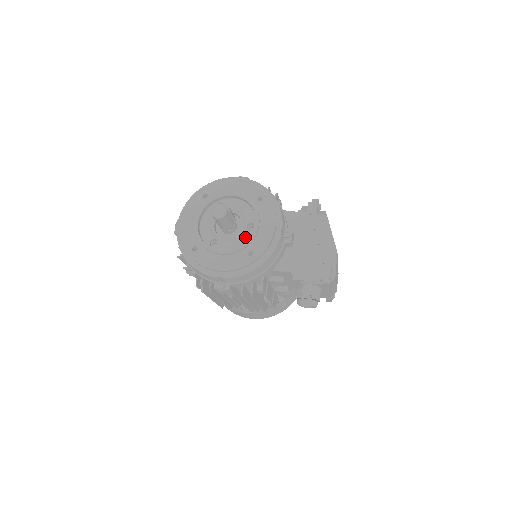
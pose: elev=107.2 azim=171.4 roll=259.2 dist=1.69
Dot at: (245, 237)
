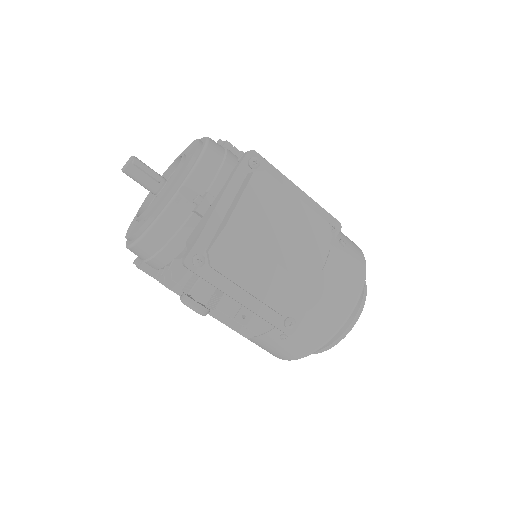
Dot at: occluded
